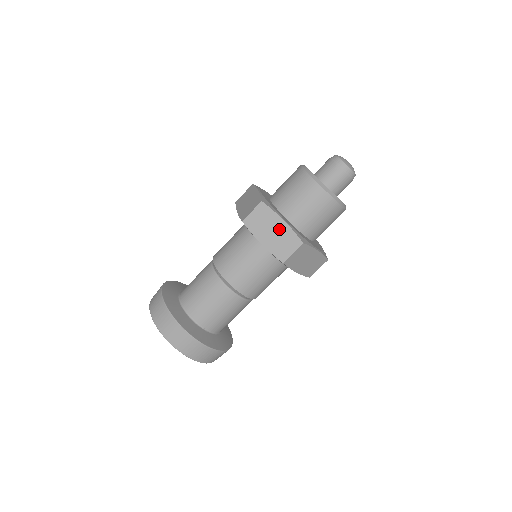
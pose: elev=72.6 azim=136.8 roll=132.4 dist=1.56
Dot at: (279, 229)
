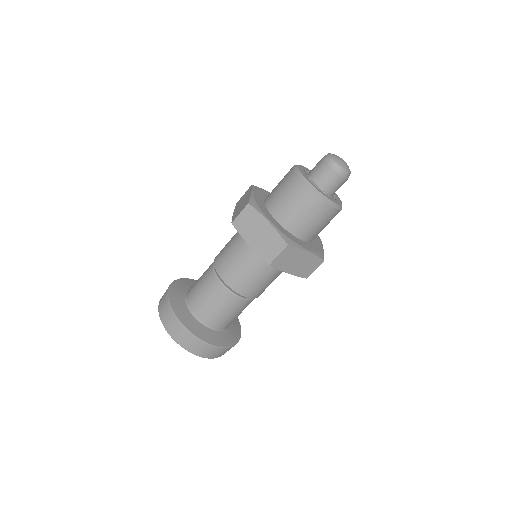
Dot at: (304, 259)
